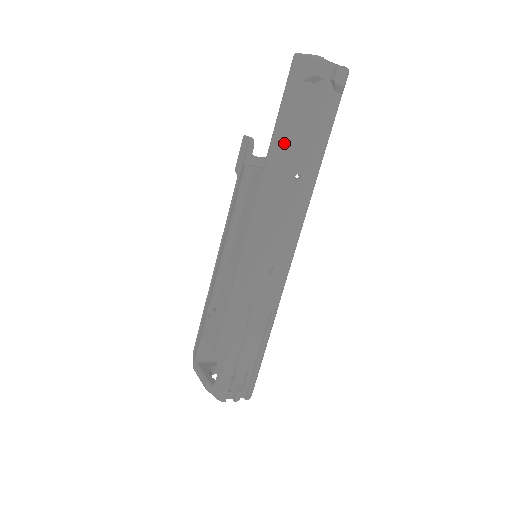
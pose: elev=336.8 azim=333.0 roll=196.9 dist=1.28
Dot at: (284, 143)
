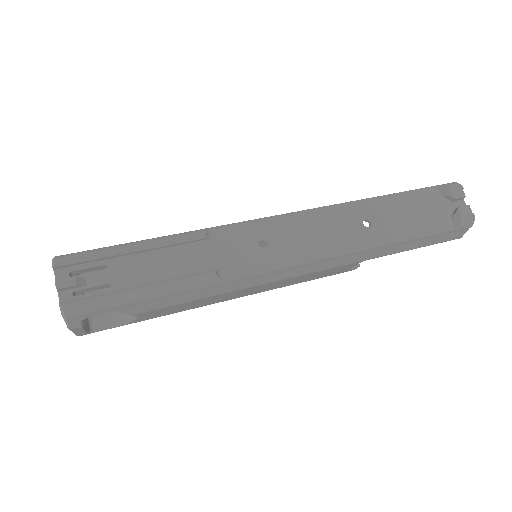
Dot at: (383, 195)
